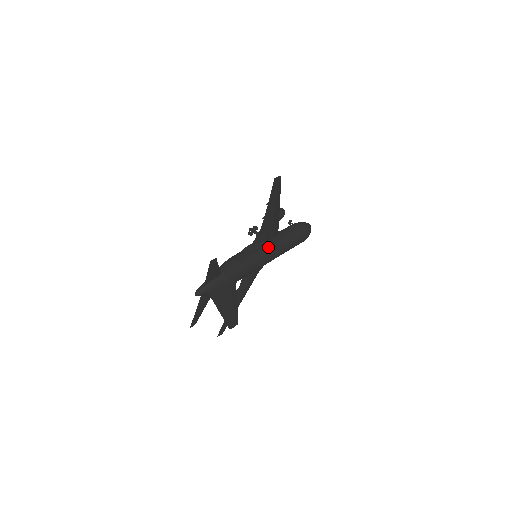
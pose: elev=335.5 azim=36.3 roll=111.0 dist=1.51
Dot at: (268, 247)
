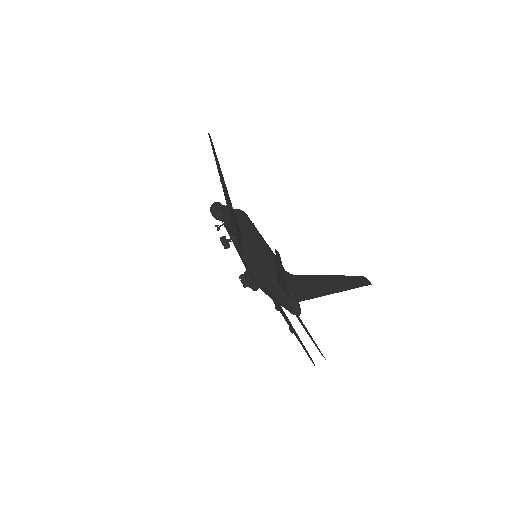
Dot at: (253, 237)
